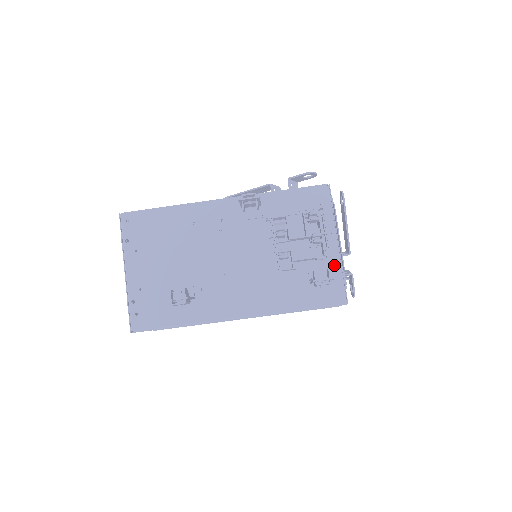
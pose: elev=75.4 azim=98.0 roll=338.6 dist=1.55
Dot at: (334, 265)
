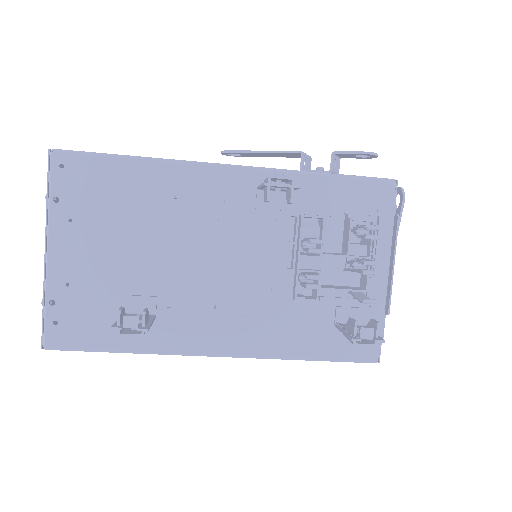
Dot at: (375, 305)
